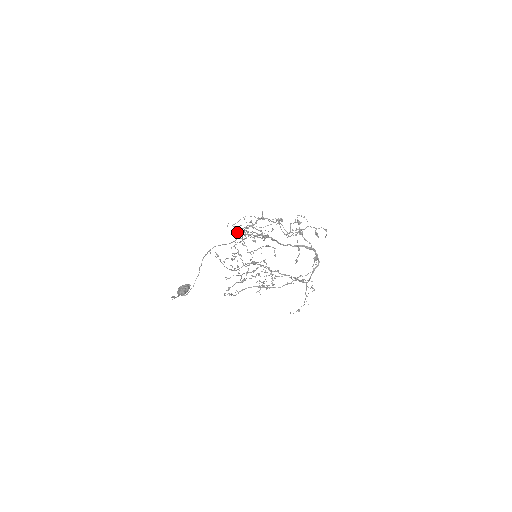
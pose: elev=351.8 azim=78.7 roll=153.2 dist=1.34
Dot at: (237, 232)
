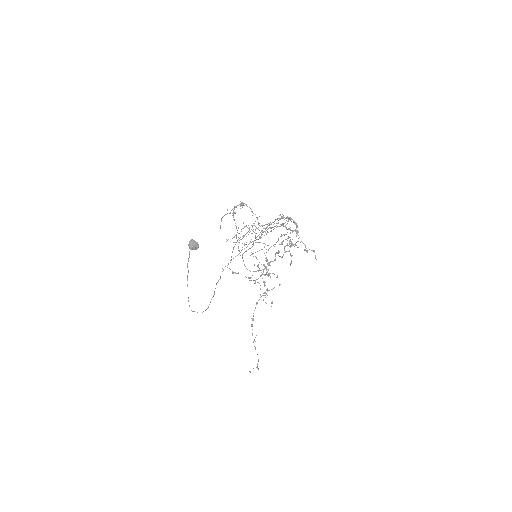
Dot at: (246, 268)
